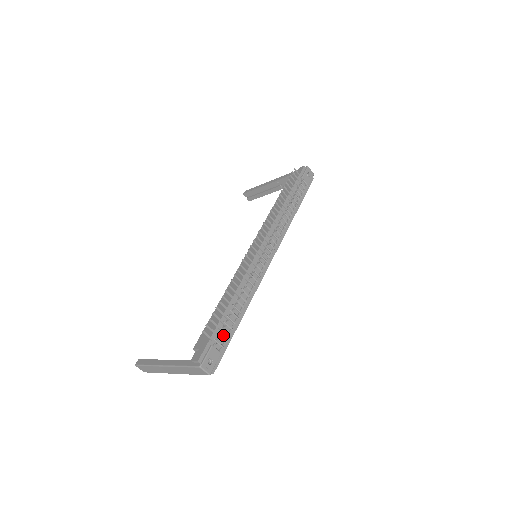
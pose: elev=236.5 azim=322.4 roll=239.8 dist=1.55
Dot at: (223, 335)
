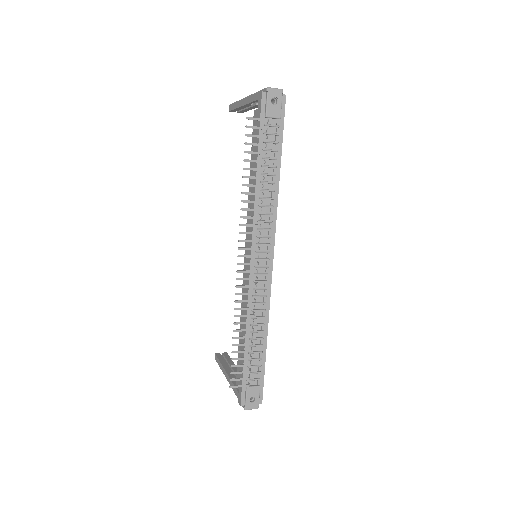
Dot at: (254, 370)
